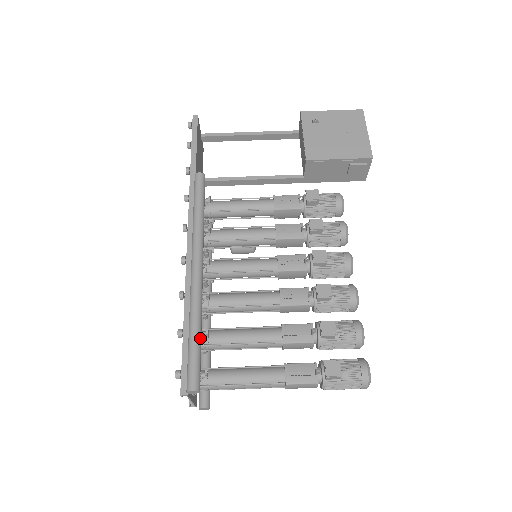
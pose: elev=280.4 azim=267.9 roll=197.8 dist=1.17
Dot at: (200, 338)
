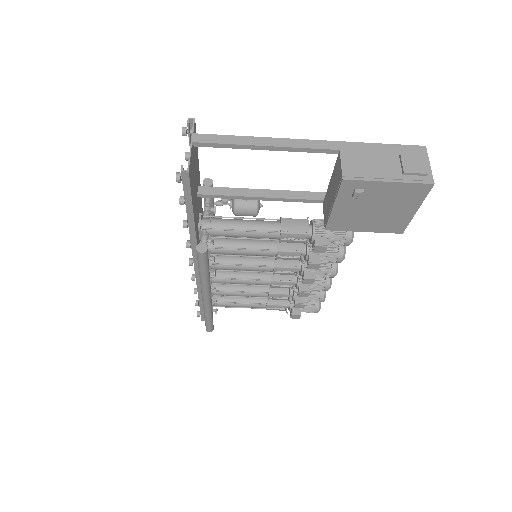
Dot at: (212, 318)
